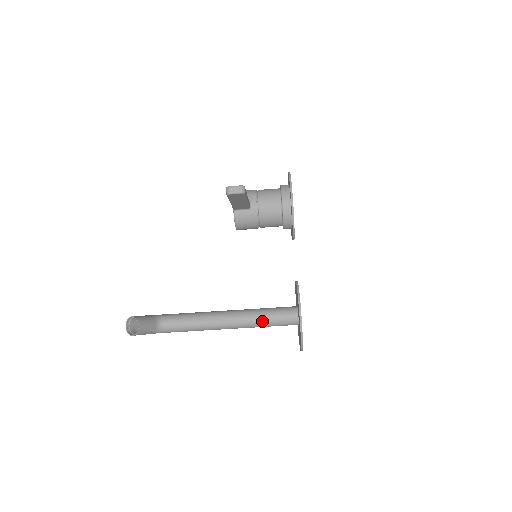
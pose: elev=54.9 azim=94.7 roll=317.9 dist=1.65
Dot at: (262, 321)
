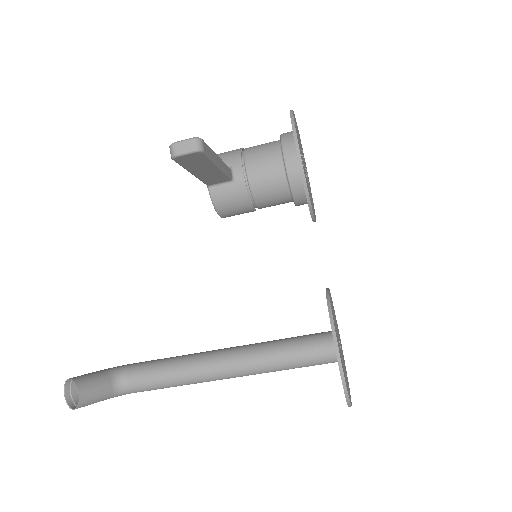
Dot at: (277, 363)
